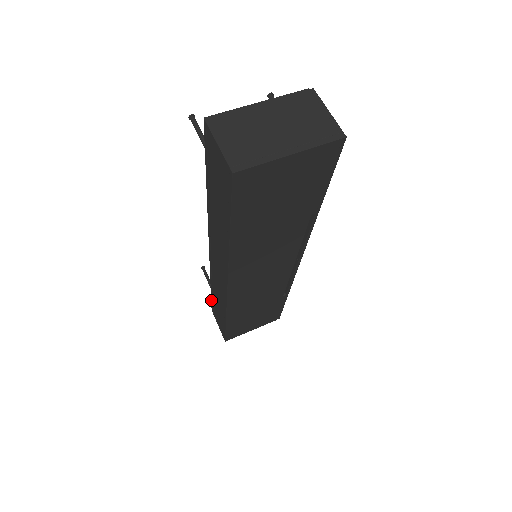
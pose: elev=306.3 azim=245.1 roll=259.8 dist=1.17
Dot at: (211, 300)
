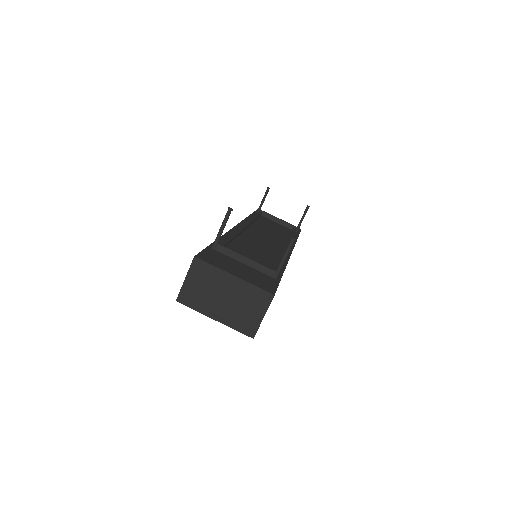
Dot at: (254, 212)
